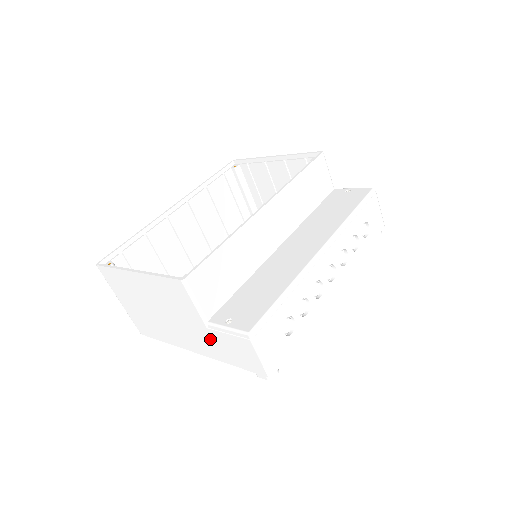
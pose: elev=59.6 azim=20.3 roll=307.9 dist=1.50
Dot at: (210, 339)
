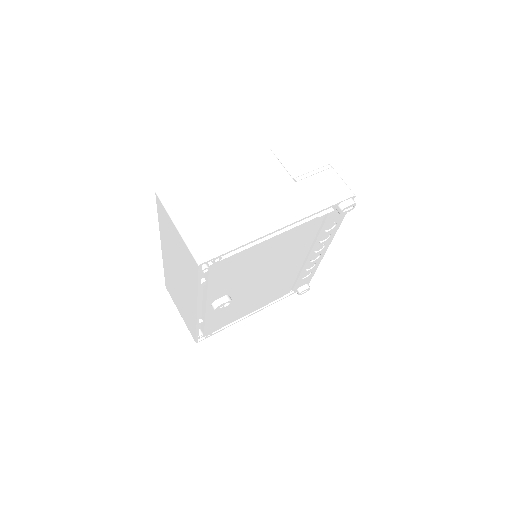
Dot at: (298, 193)
